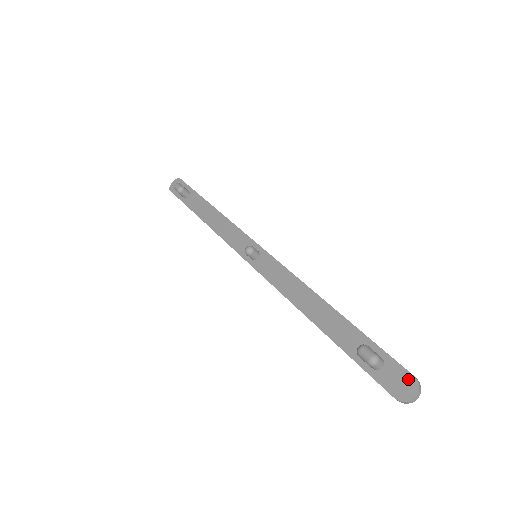
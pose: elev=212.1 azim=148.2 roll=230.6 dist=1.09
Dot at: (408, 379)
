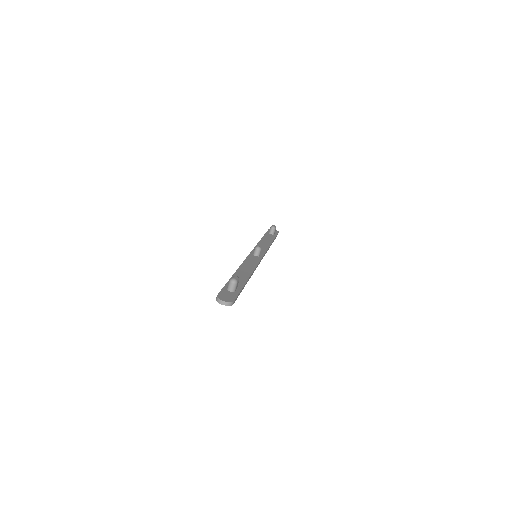
Dot at: (231, 299)
